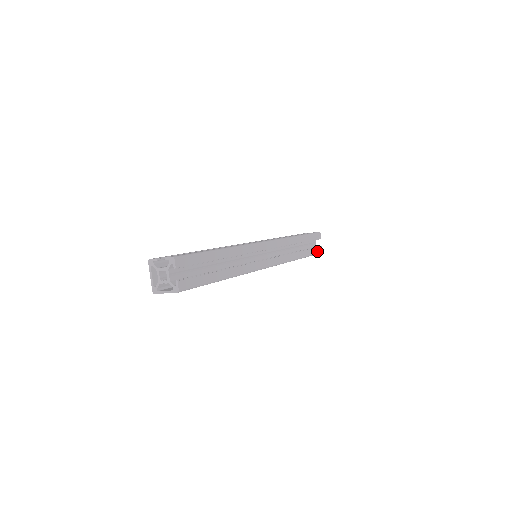
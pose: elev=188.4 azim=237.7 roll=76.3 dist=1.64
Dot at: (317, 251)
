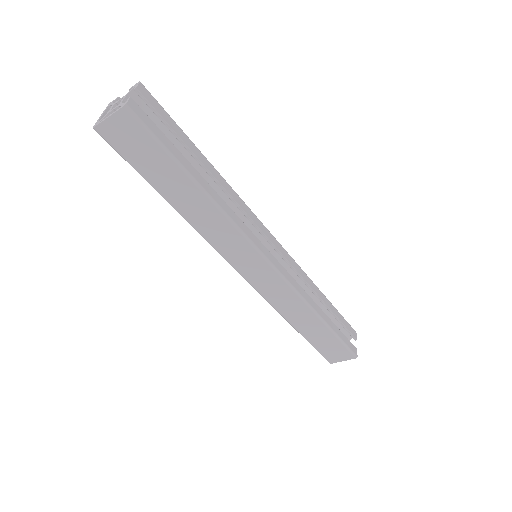
Dot at: (349, 345)
